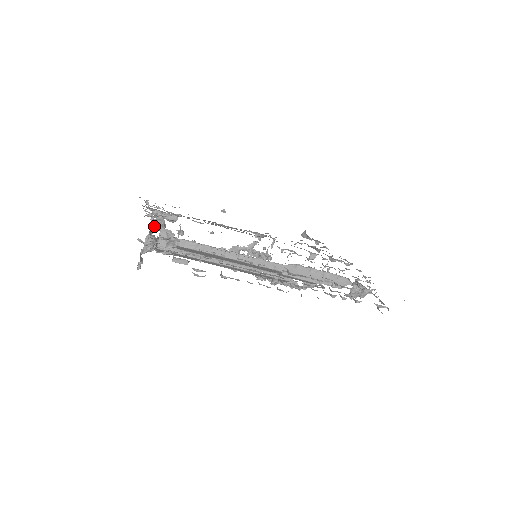
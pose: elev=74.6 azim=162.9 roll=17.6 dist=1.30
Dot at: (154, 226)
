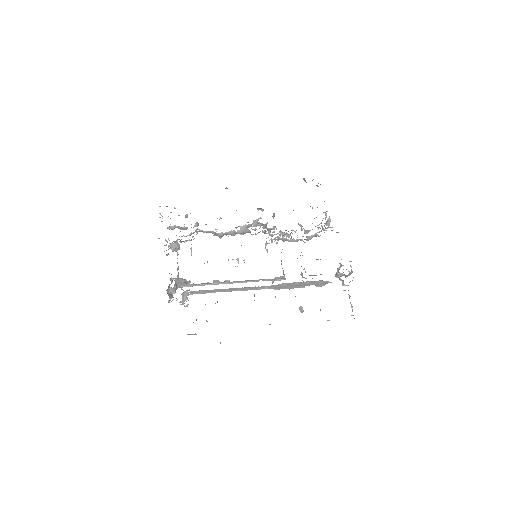
Dot at: occluded
